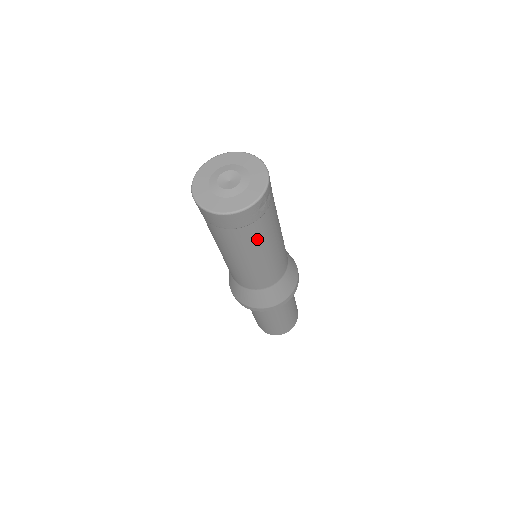
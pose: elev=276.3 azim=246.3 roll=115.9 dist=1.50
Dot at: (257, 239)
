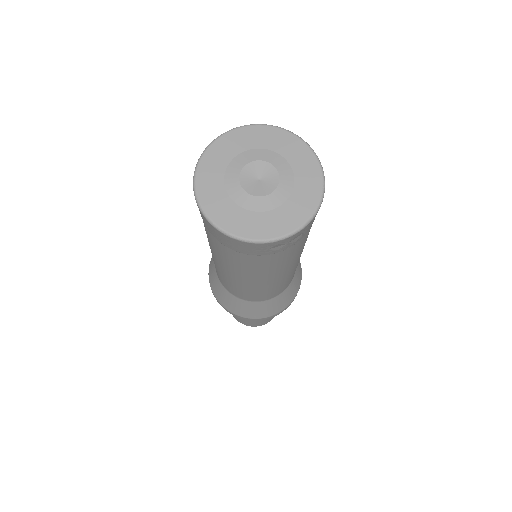
Dot at: (251, 268)
